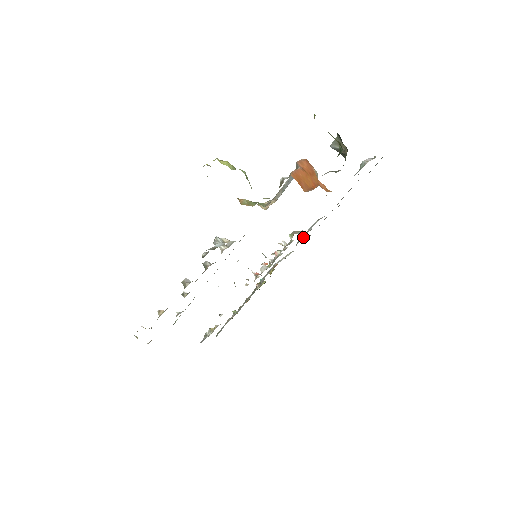
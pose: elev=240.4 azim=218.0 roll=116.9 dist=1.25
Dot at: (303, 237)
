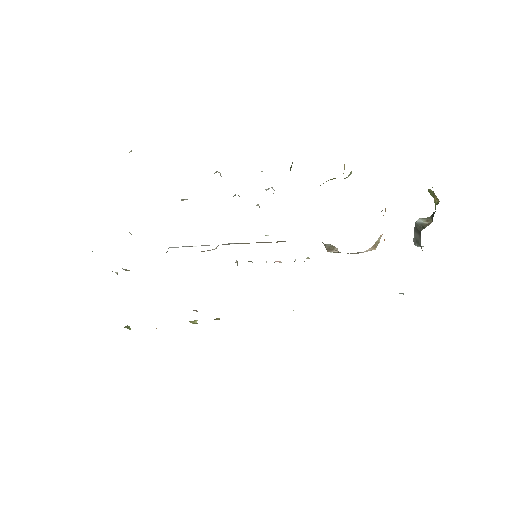
Dot at: occluded
